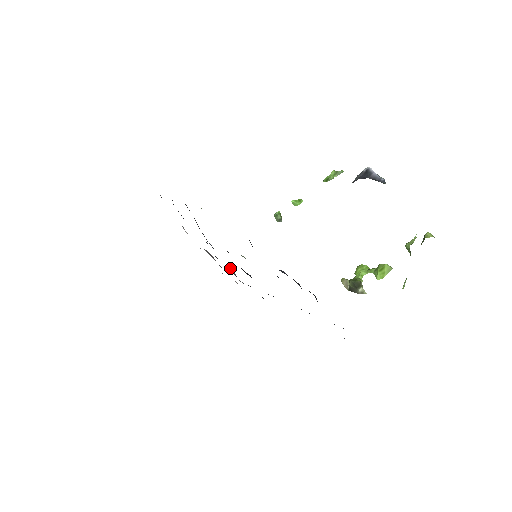
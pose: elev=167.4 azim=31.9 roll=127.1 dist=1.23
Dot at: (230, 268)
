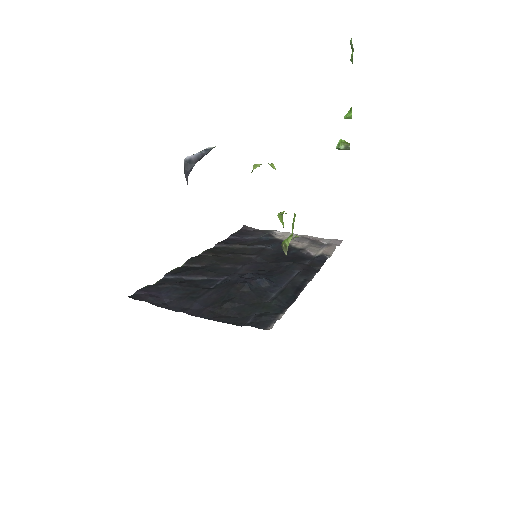
Dot at: (301, 250)
